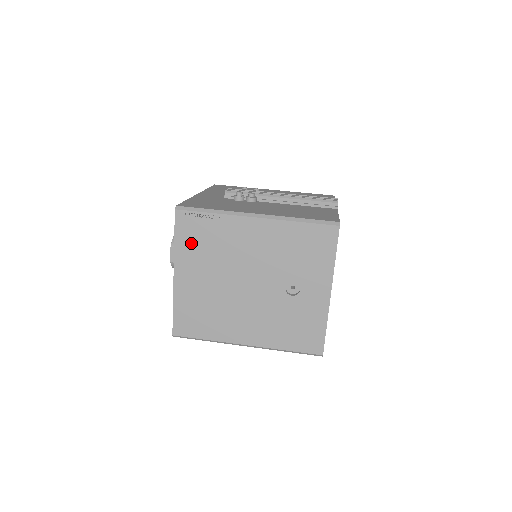
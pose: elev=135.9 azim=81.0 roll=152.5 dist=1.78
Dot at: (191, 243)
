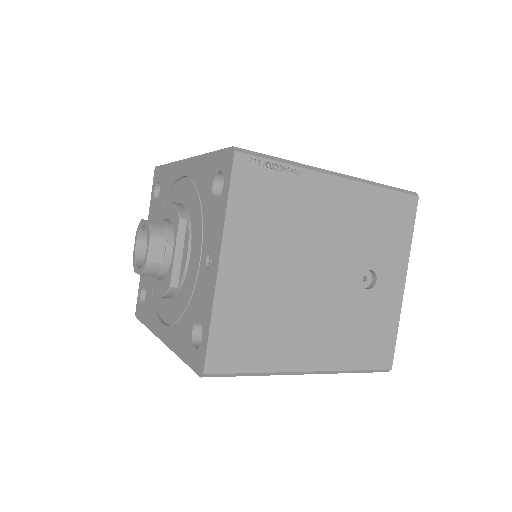
Dot at: (252, 209)
